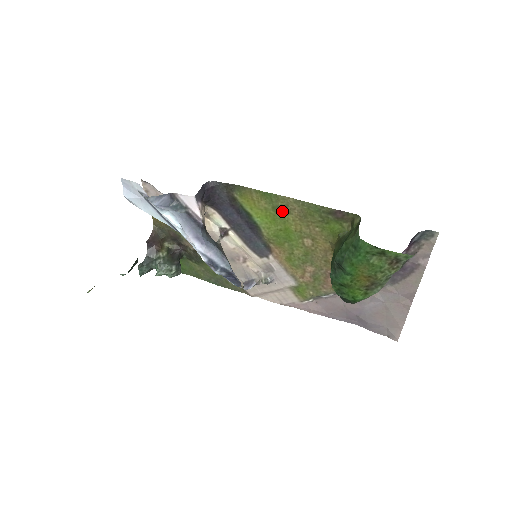
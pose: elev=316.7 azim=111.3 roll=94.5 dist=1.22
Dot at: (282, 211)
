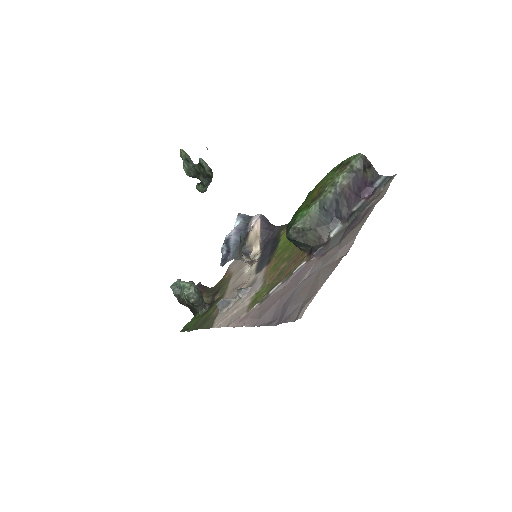
Dot at: occluded
